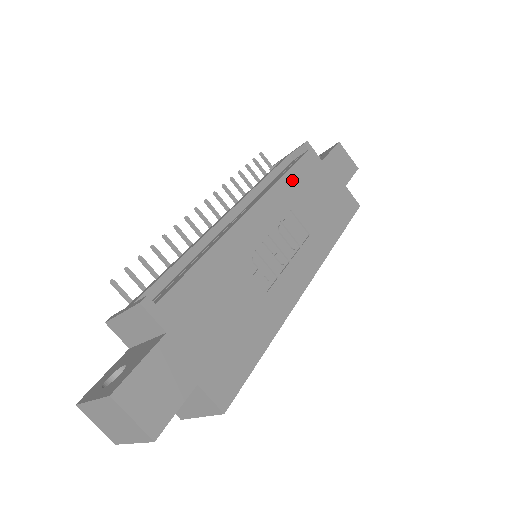
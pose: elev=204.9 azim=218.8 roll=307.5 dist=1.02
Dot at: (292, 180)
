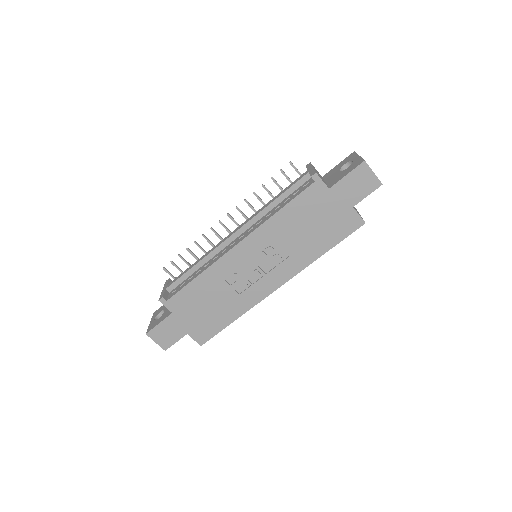
Dot at: (285, 215)
